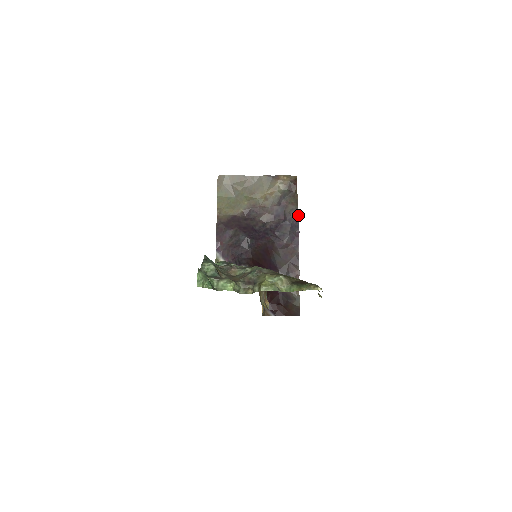
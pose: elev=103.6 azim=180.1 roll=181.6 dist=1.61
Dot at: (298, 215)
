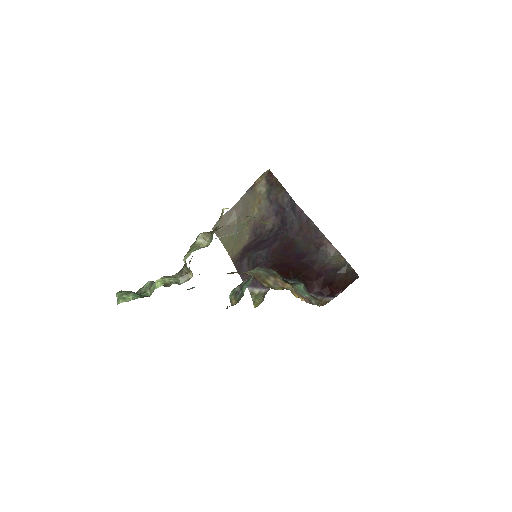
Dot at: (289, 195)
